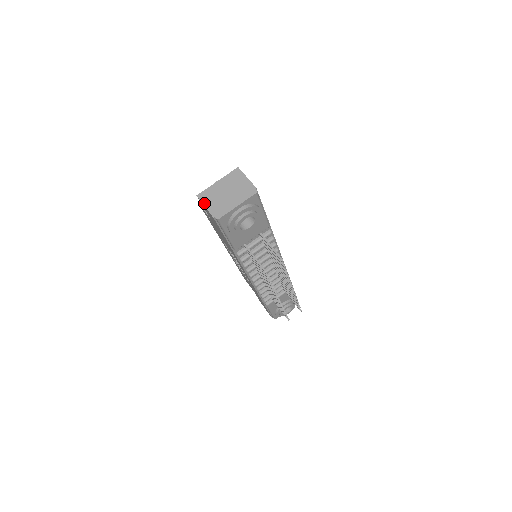
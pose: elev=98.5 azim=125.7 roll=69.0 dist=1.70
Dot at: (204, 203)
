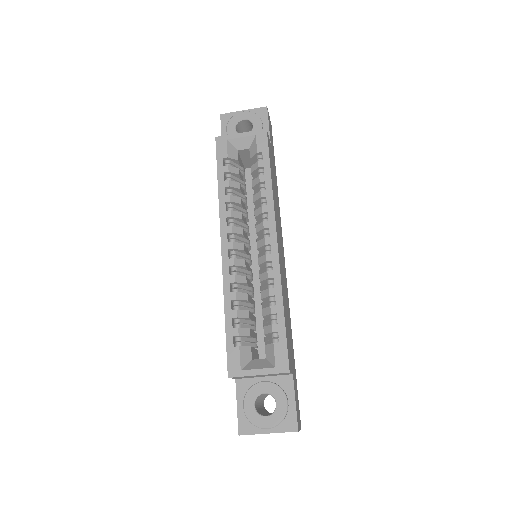
Dot at: occluded
